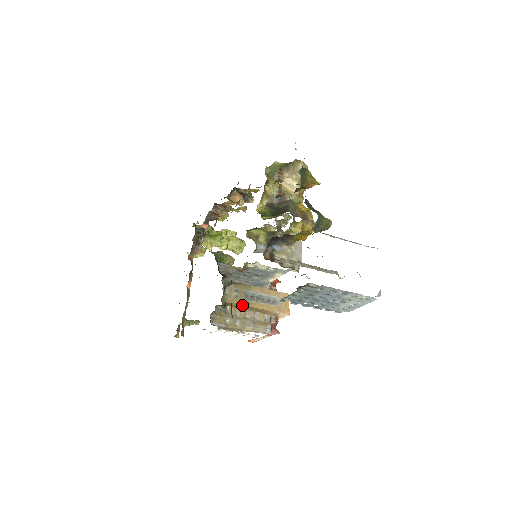
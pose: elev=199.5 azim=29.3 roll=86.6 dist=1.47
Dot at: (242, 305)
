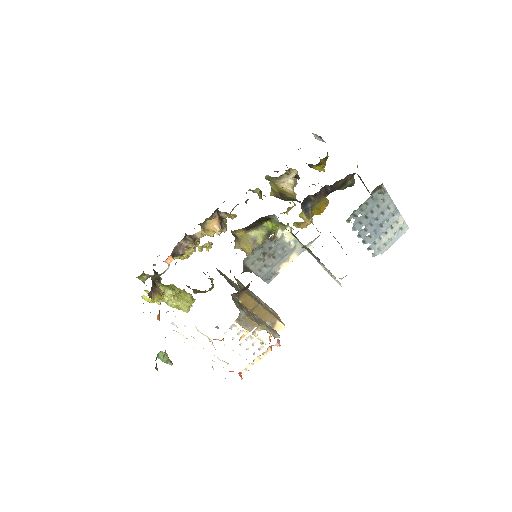
Dot at: (253, 299)
